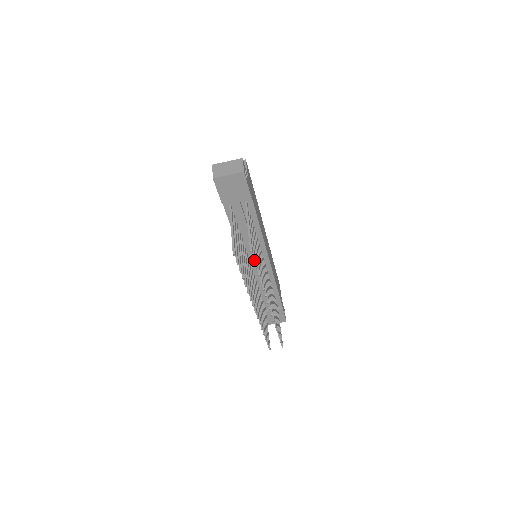
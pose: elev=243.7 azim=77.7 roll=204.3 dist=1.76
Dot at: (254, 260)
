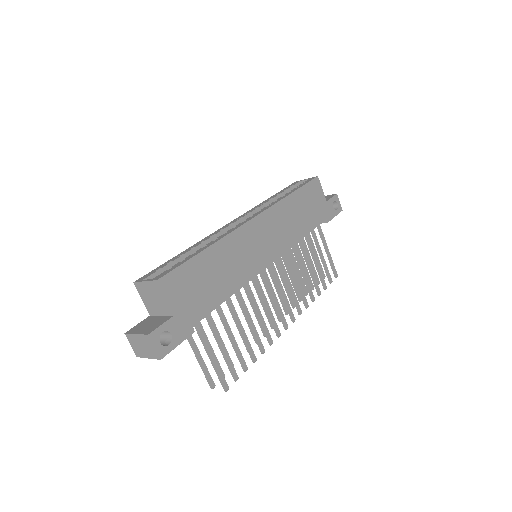
Dot at: (236, 380)
